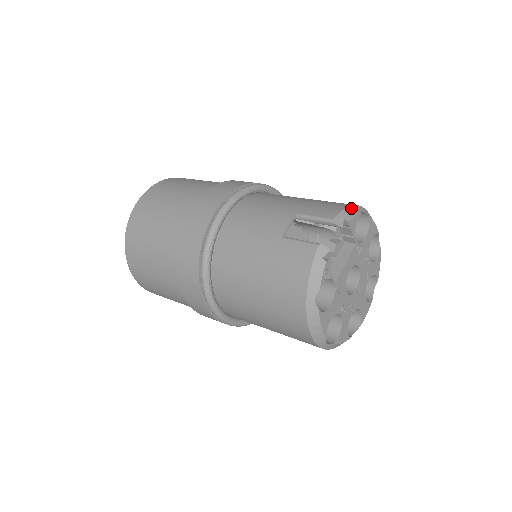
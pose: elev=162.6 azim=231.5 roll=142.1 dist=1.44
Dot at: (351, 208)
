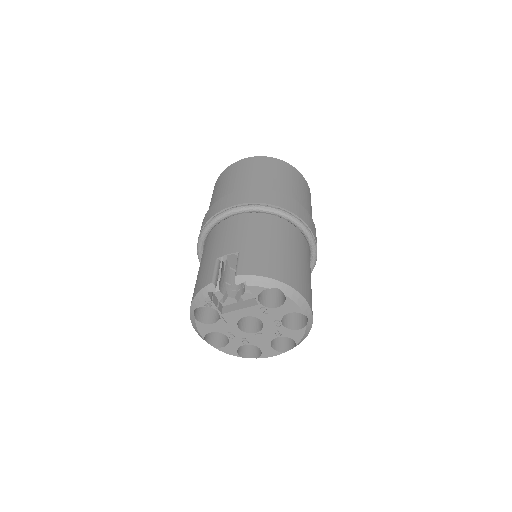
Dot at: (265, 279)
